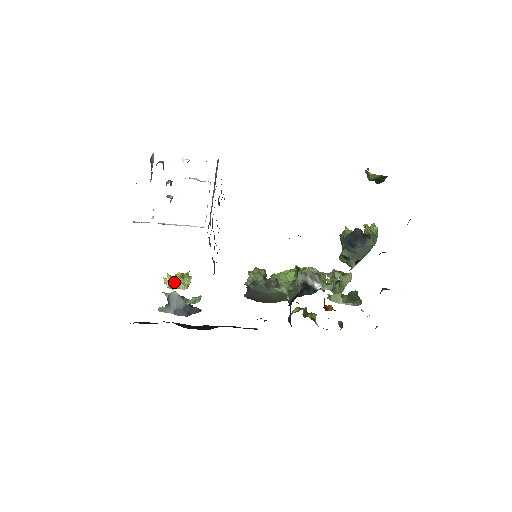
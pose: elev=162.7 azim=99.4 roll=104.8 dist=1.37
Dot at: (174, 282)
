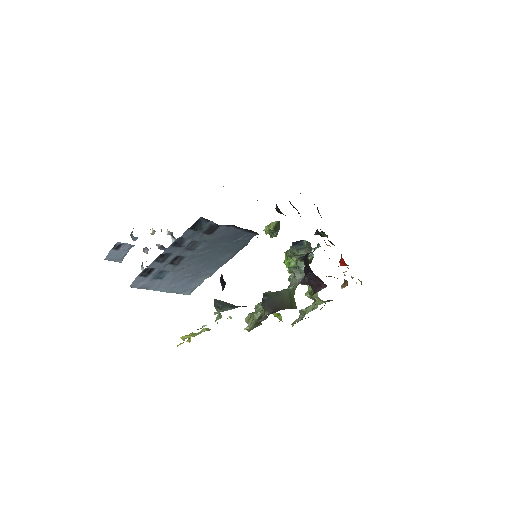
Dot at: (194, 336)
